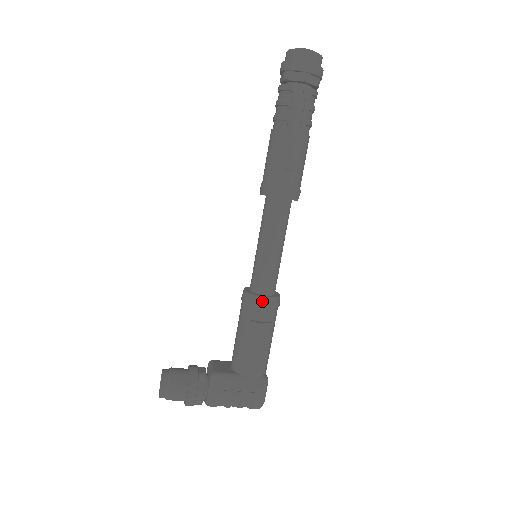
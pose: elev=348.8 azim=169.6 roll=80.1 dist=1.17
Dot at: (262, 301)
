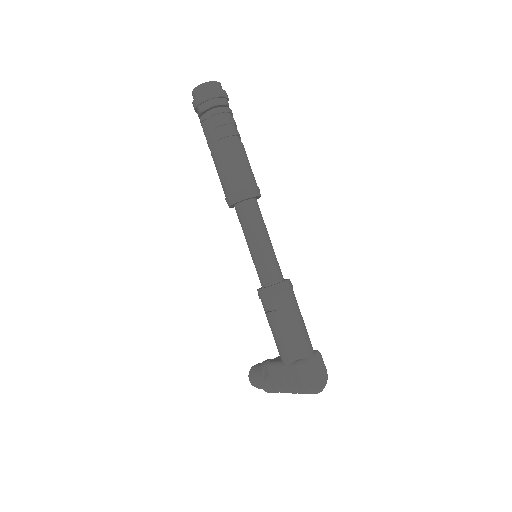
Dot at: (260, 293)
